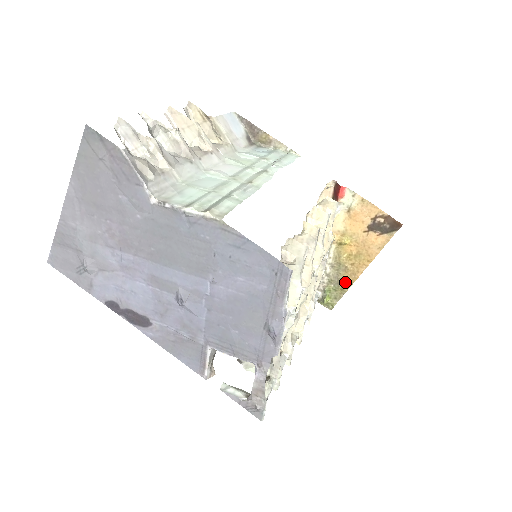
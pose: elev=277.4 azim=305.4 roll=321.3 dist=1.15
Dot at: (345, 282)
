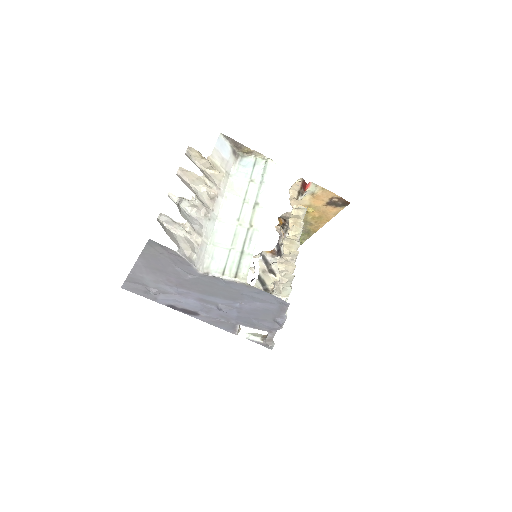
Dot at: (311, 231)
